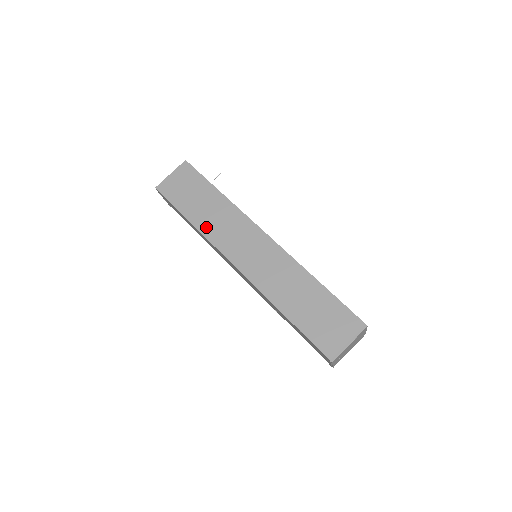
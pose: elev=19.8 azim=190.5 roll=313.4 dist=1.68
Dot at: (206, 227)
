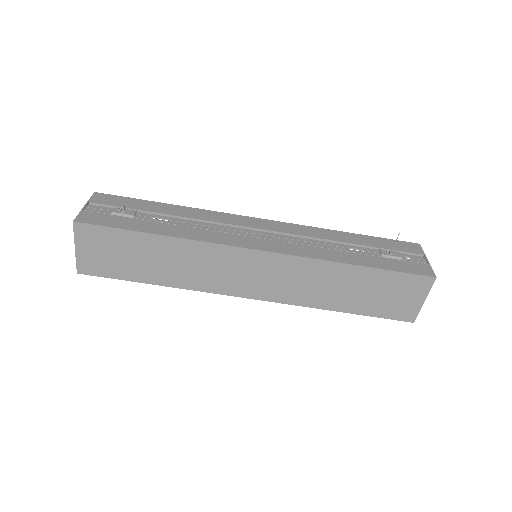
Dot at: (182, 281)
